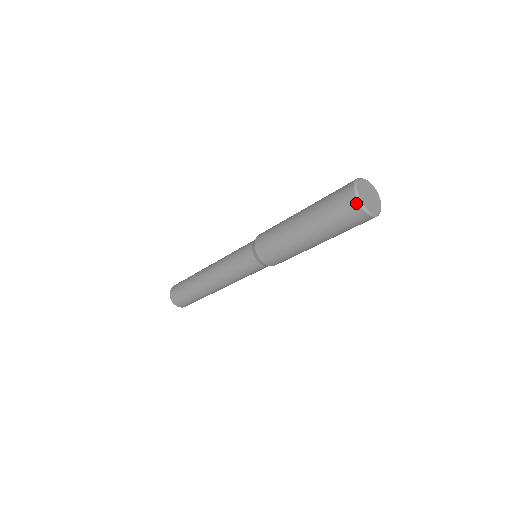
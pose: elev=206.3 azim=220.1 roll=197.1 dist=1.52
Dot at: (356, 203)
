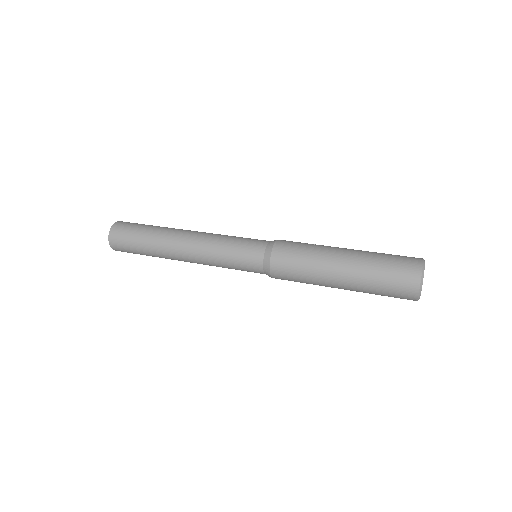
Dot at: (415, 297)
